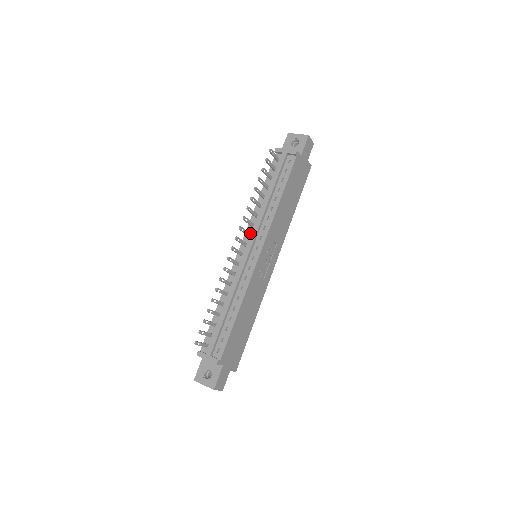
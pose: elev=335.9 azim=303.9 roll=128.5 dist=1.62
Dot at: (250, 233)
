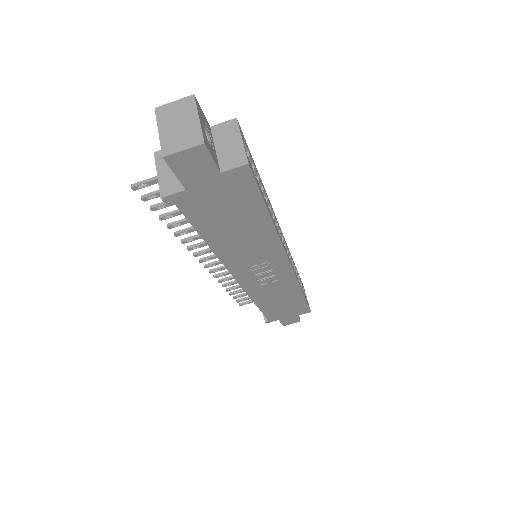
Dot at: occluded
